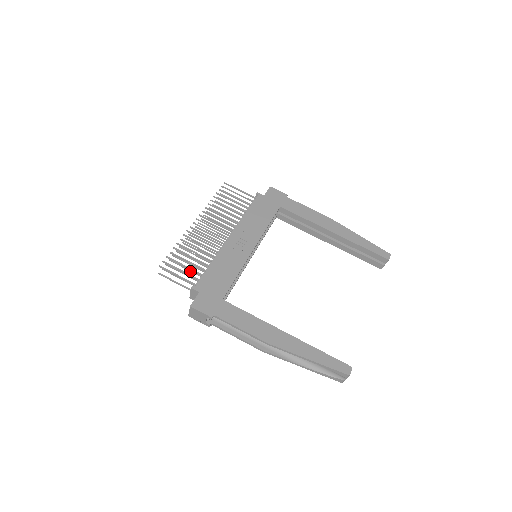
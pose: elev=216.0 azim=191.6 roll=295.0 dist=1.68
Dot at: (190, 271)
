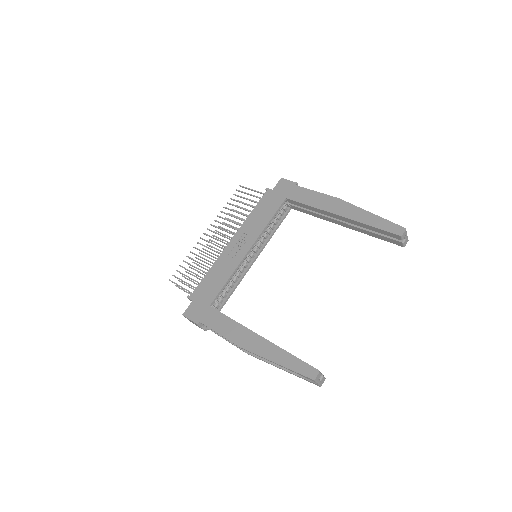
Dot at: occluded
